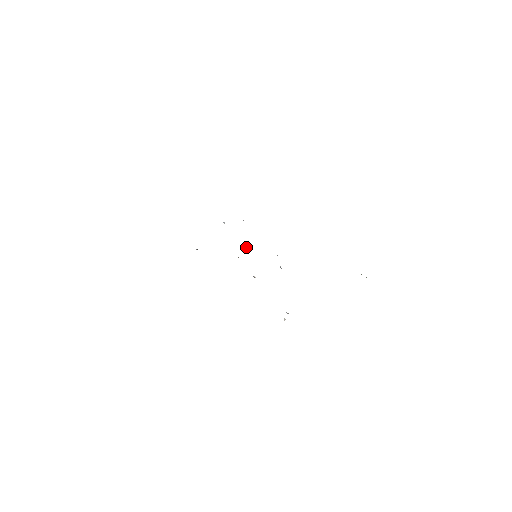
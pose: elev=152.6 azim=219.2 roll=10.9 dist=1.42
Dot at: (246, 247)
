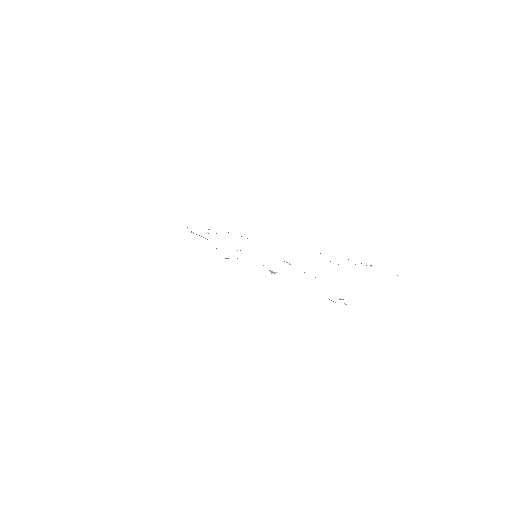
Dot at: occluded
